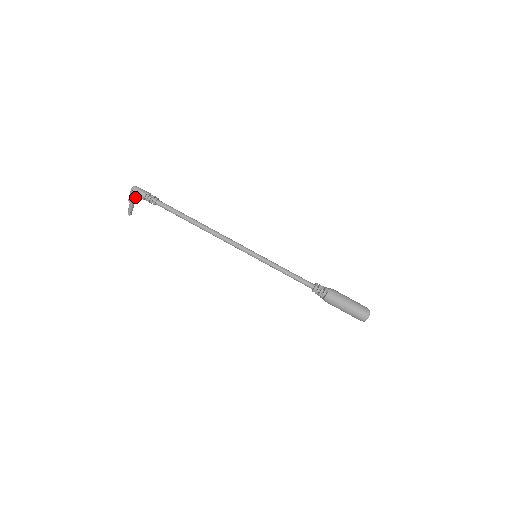
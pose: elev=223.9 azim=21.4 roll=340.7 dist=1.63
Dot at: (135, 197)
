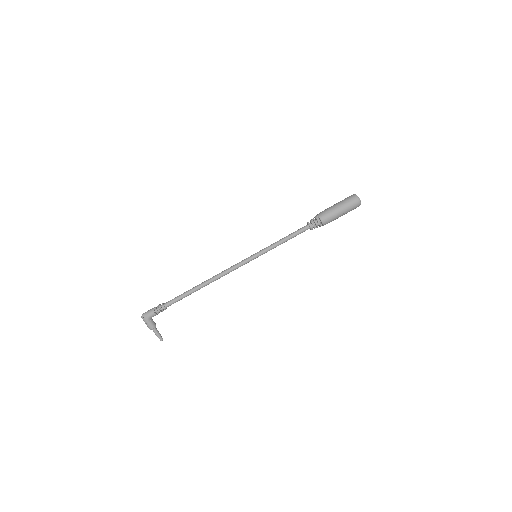
Dot at: (150, 321)
